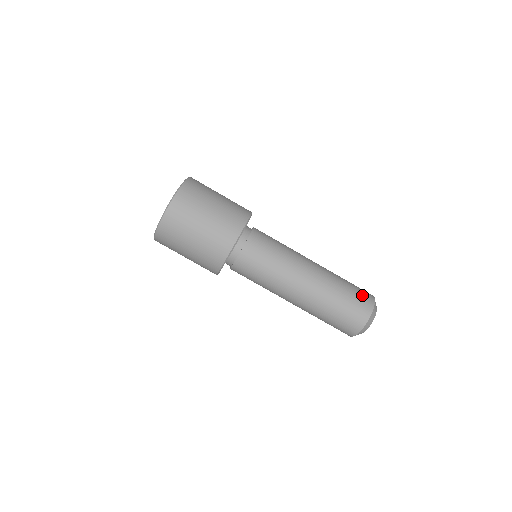
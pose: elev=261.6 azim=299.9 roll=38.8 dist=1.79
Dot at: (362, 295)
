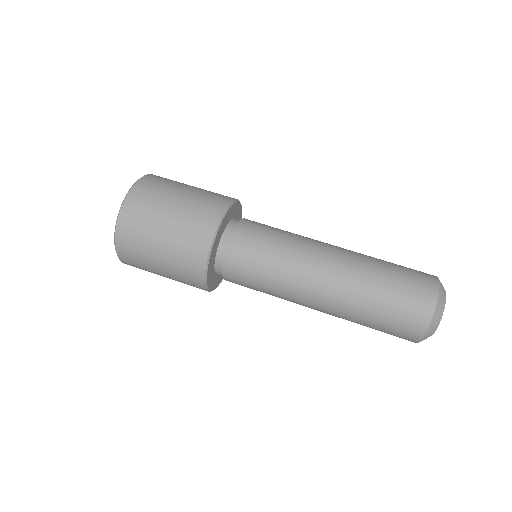
Dot at: (415, 270)
